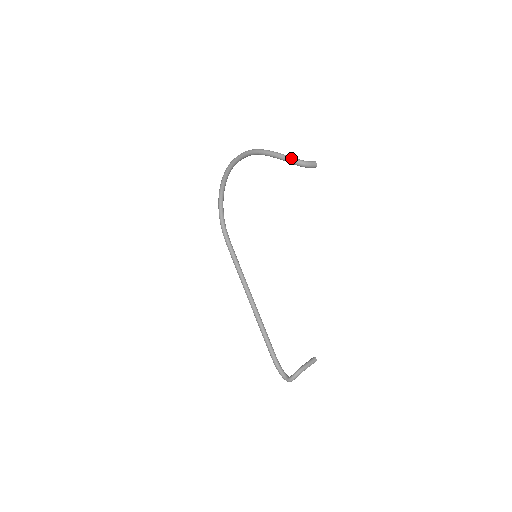
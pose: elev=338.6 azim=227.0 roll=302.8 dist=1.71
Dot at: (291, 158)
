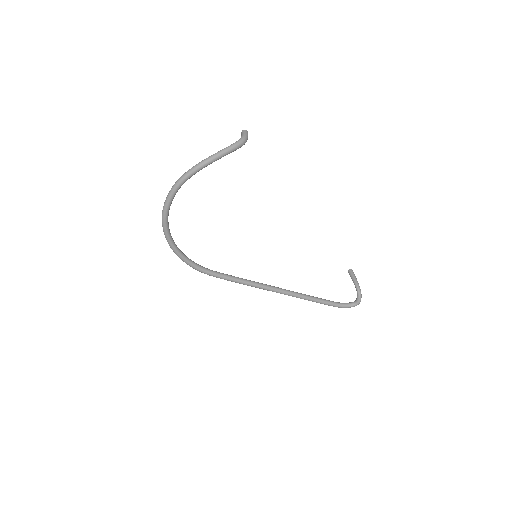
Dot at: (232, 147)
